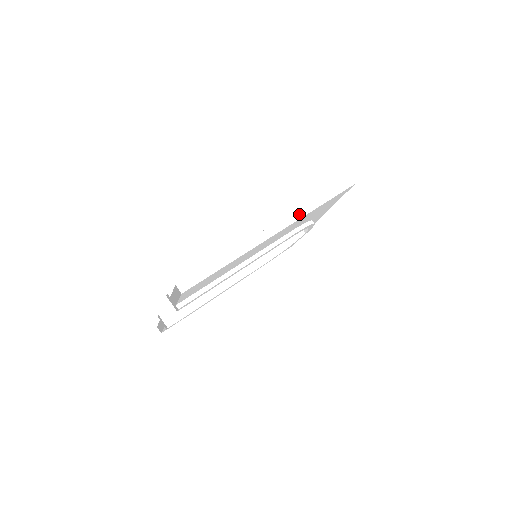
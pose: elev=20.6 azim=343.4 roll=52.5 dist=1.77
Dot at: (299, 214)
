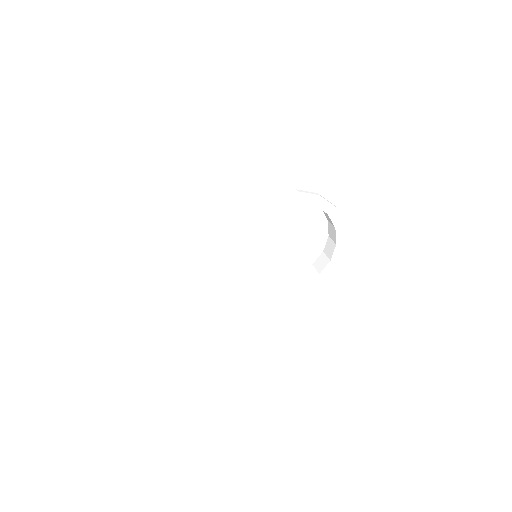
Dot at: (243, 151)
